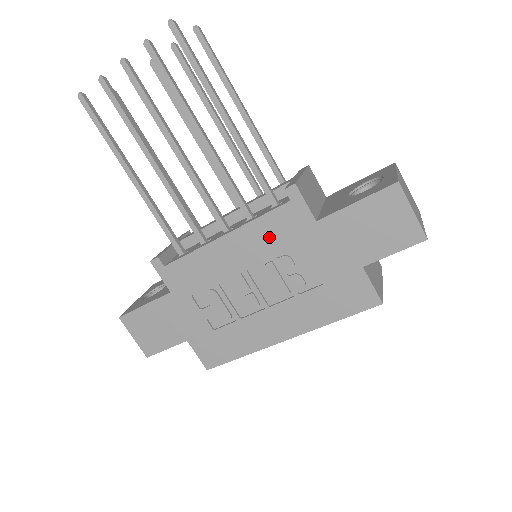
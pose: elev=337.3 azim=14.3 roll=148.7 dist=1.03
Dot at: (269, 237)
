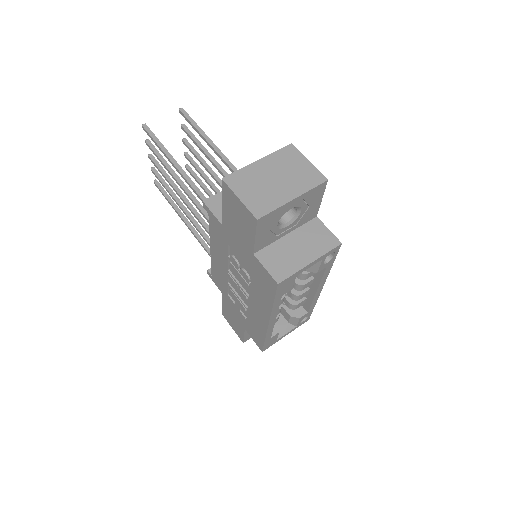
Dot at: (219, 243)
